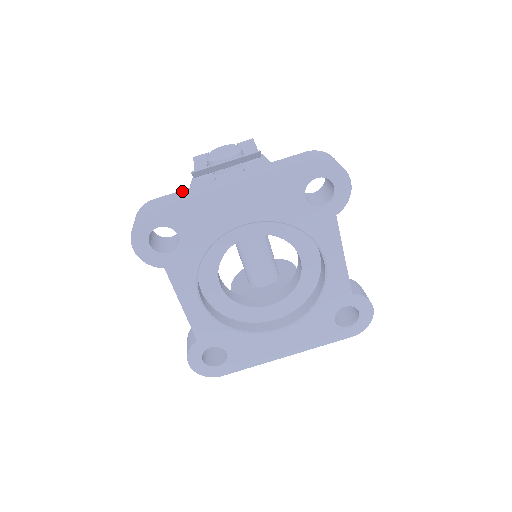
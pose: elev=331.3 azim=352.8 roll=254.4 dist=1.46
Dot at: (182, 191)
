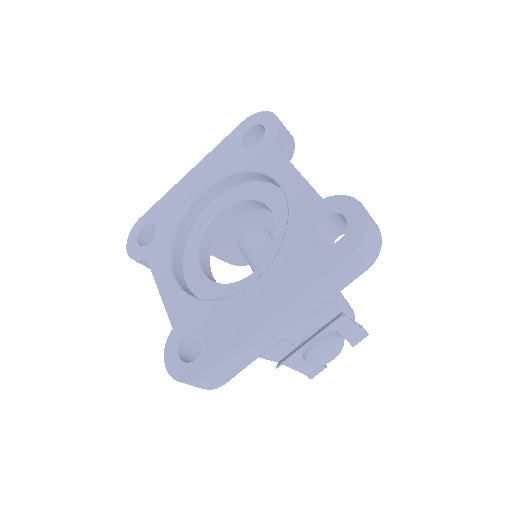
Dot at: occluded
